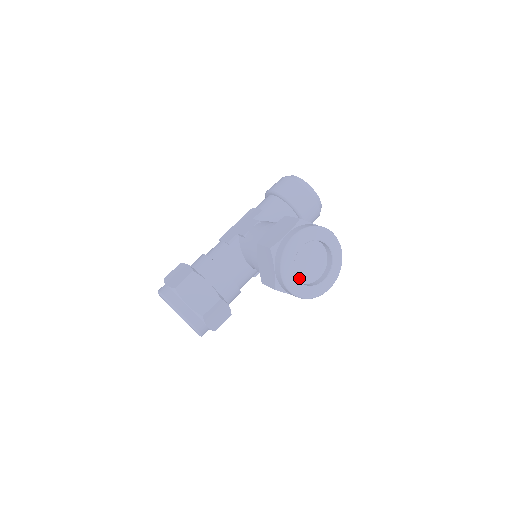
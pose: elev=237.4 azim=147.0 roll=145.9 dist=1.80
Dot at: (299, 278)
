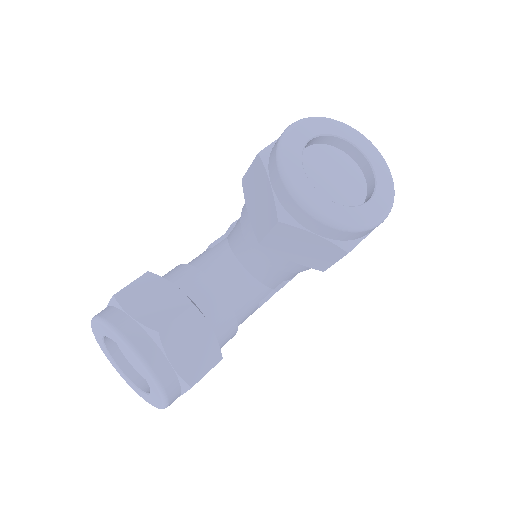
Dot at: occluded
